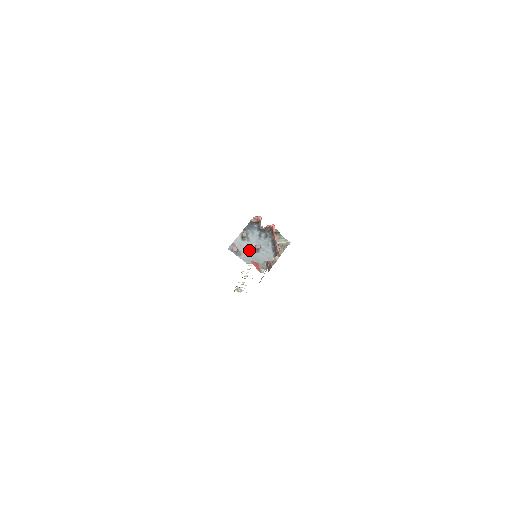
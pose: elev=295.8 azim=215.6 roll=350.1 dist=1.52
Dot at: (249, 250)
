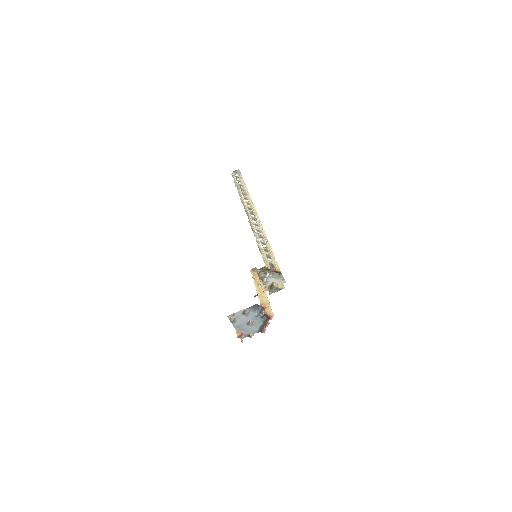
Dot at: (243, 322)
